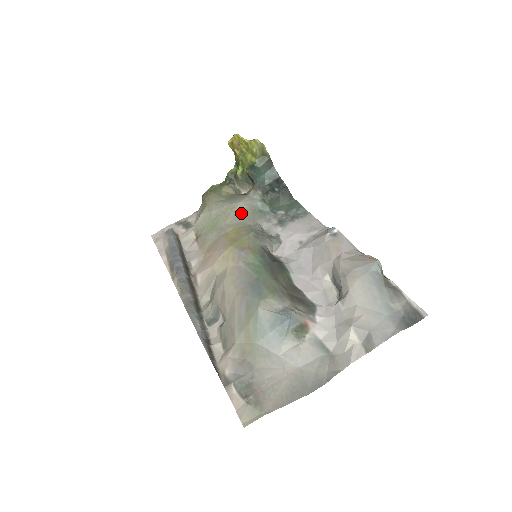
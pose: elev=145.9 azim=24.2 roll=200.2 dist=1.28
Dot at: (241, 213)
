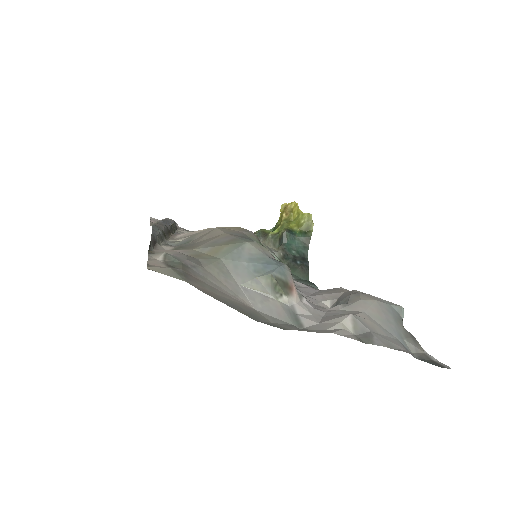
Dot at: occluded
